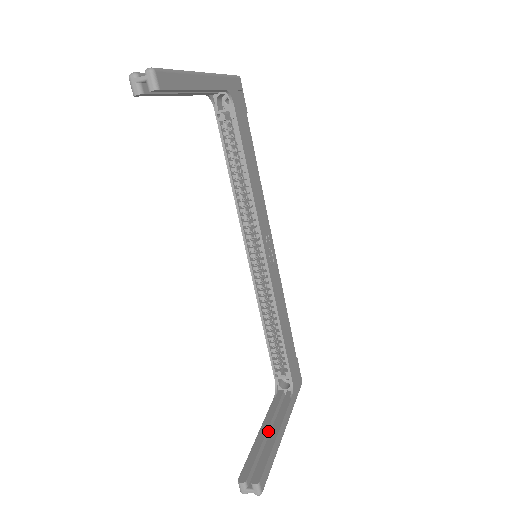
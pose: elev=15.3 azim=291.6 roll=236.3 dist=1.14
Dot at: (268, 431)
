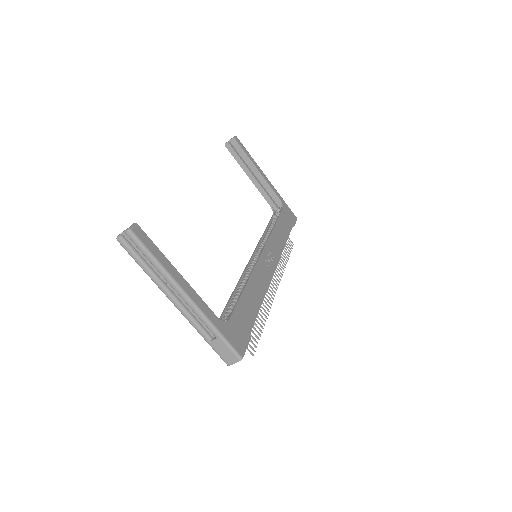
Dot at: occluded
